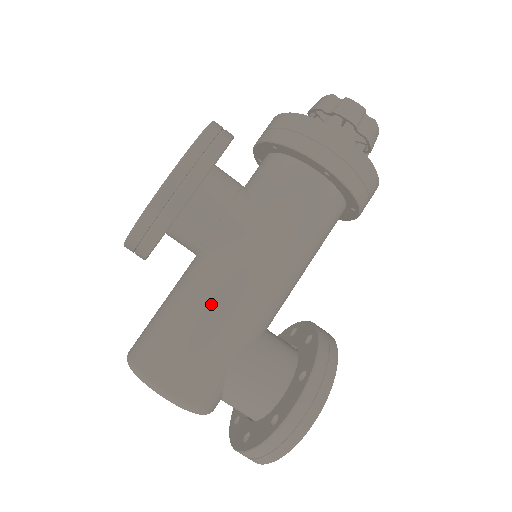
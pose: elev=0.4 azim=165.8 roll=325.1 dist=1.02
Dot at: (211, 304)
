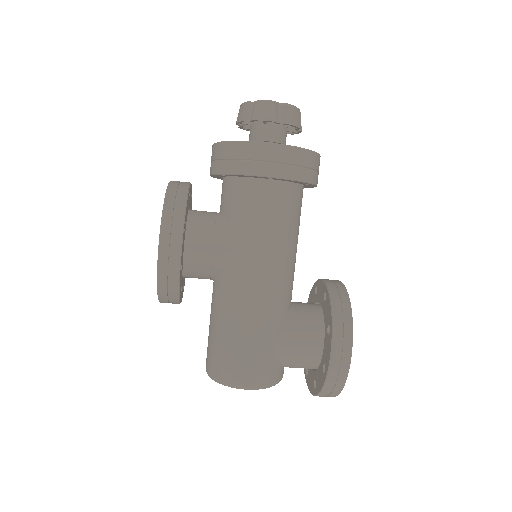
Dot at: (238, 315)
